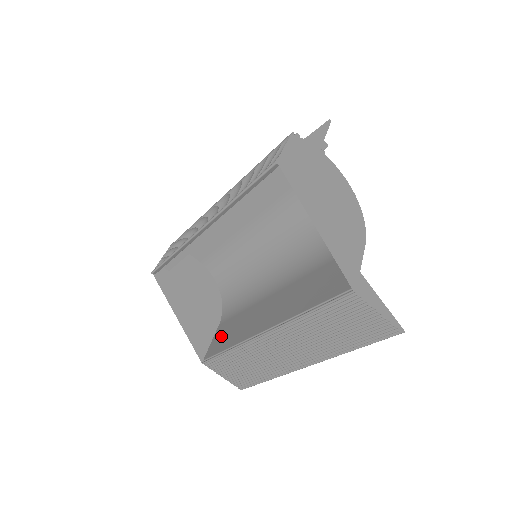
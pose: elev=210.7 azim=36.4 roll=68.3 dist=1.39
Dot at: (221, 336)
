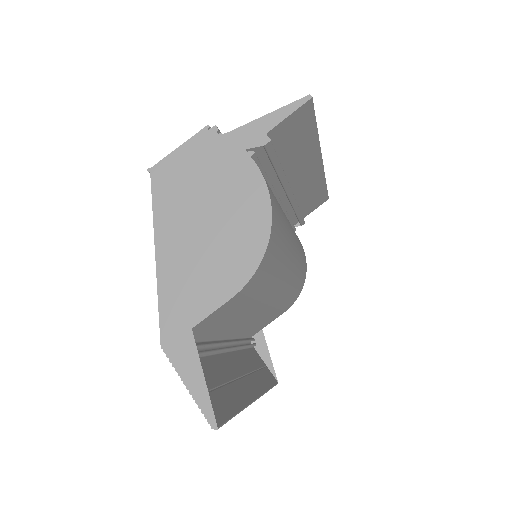
Dot at: occluded
